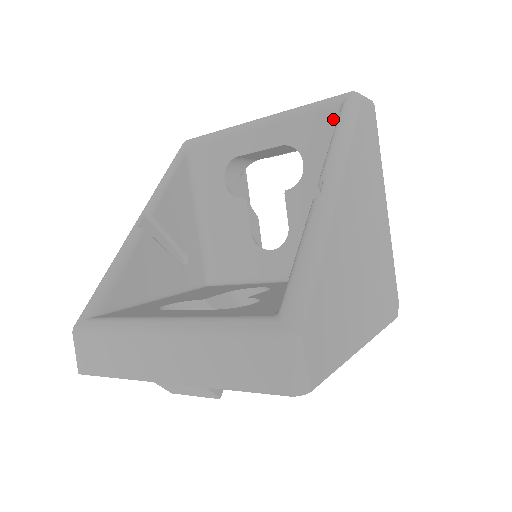
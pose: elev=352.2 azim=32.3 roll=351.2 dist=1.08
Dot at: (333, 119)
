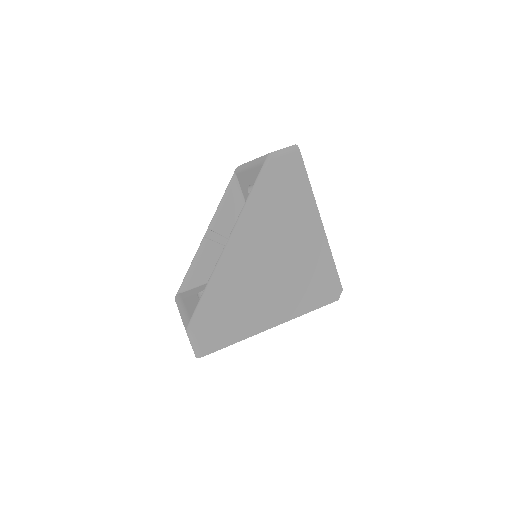
Dot at: occluded
